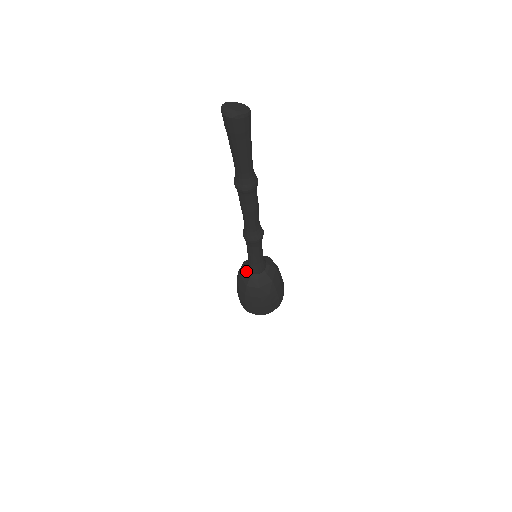
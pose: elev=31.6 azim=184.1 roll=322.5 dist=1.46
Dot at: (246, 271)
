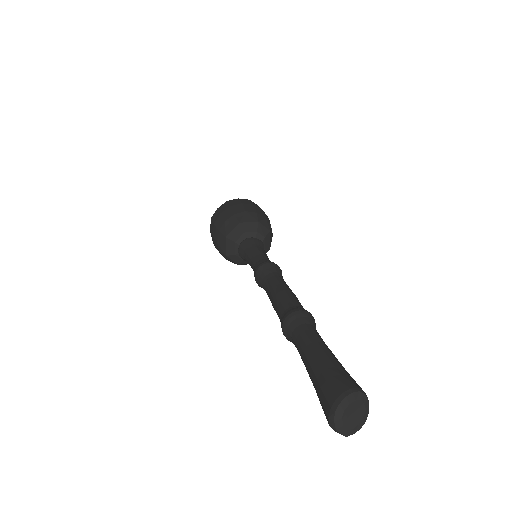
Dot at: (235, 245)
